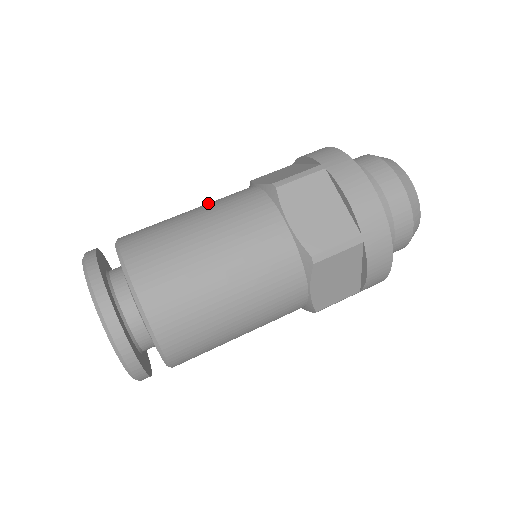
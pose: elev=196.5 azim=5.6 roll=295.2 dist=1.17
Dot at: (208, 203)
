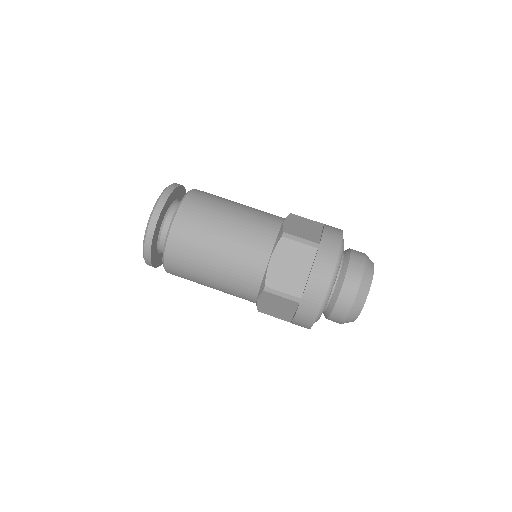
Dot at: occluded
